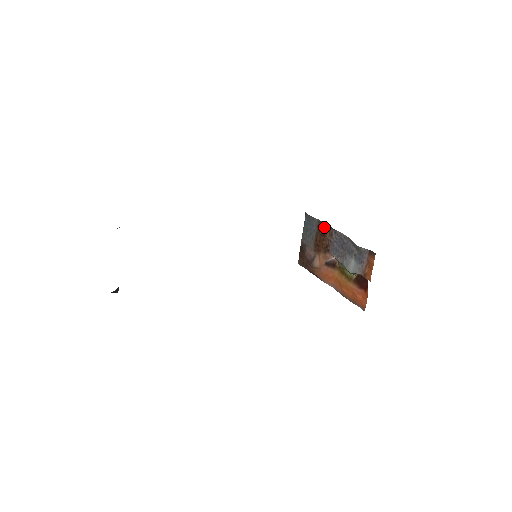
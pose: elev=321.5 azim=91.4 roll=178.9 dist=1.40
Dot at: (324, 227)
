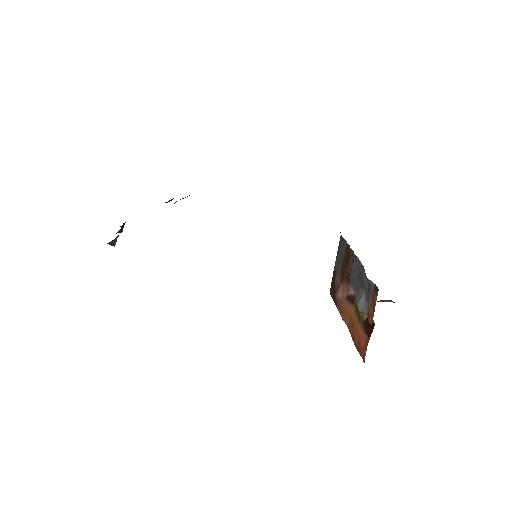
Dot at: (349, 251)
